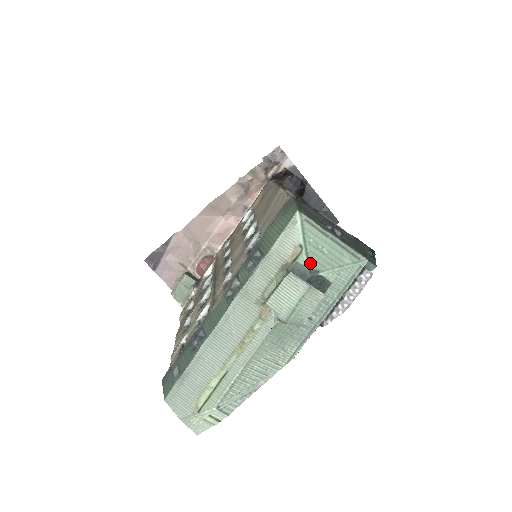
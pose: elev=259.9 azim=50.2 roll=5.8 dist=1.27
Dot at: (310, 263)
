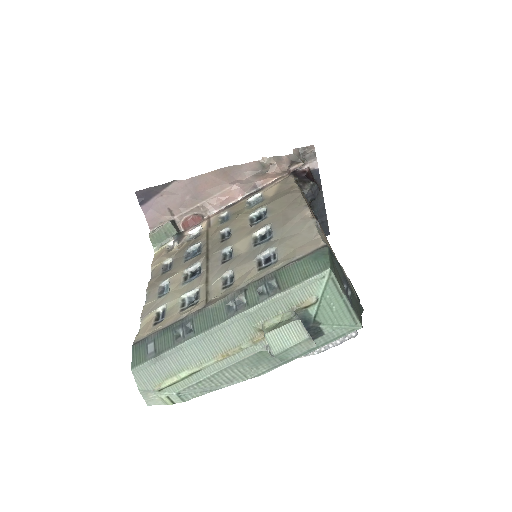
Dot at: (317, 315)
